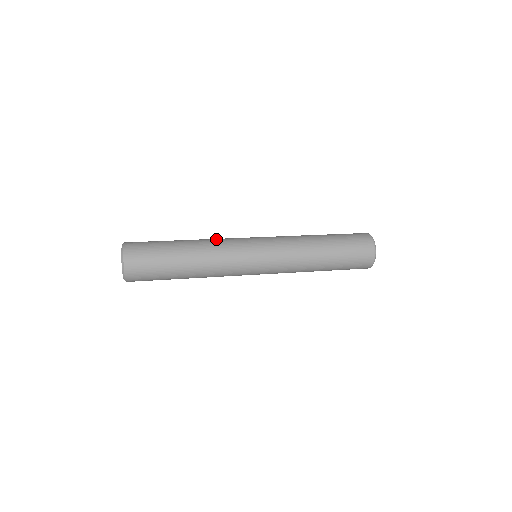
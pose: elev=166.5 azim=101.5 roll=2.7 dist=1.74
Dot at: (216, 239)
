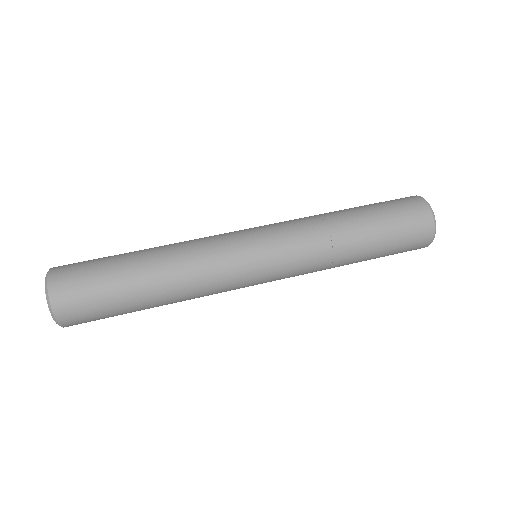
Dot at: (198, 271)
